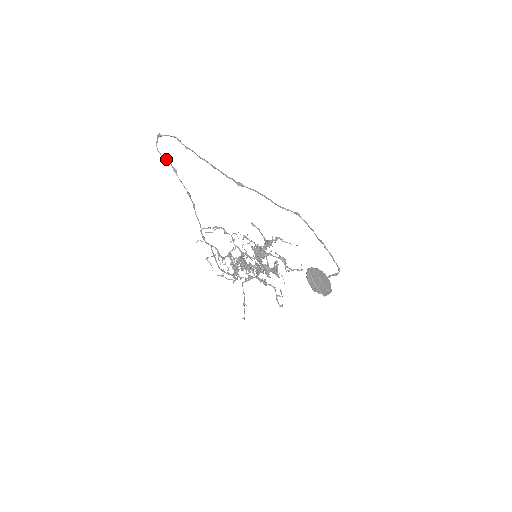
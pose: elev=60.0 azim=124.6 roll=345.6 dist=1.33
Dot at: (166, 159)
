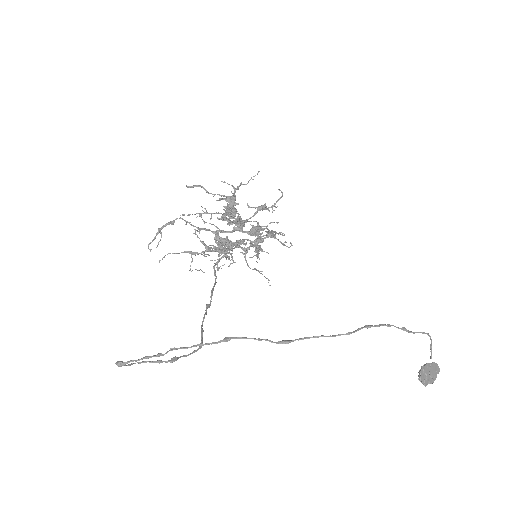
Dot at: occluded
